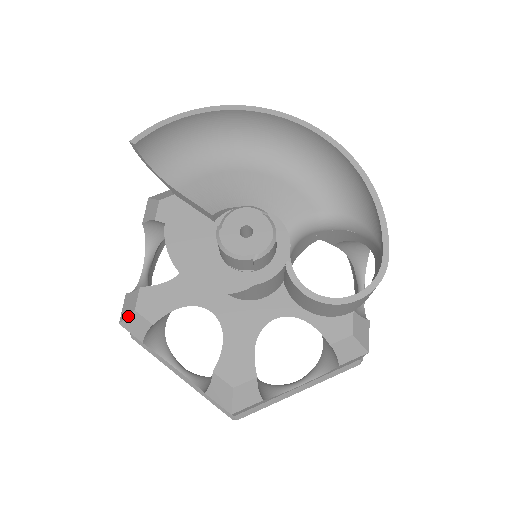
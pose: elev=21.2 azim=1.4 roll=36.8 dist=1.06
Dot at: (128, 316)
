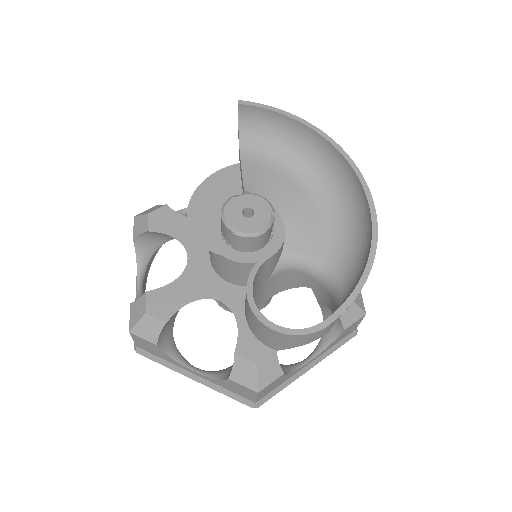
Dot at: (142, 215)
